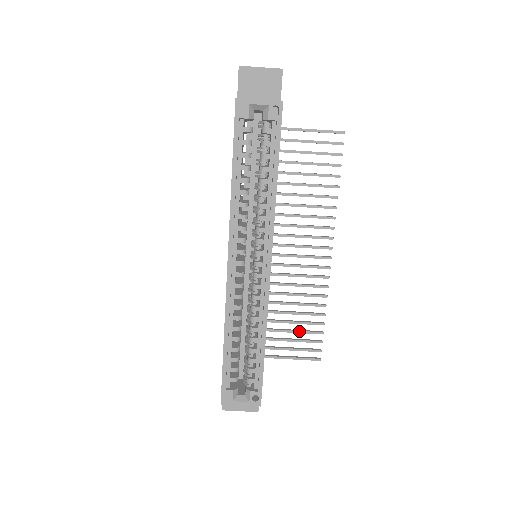
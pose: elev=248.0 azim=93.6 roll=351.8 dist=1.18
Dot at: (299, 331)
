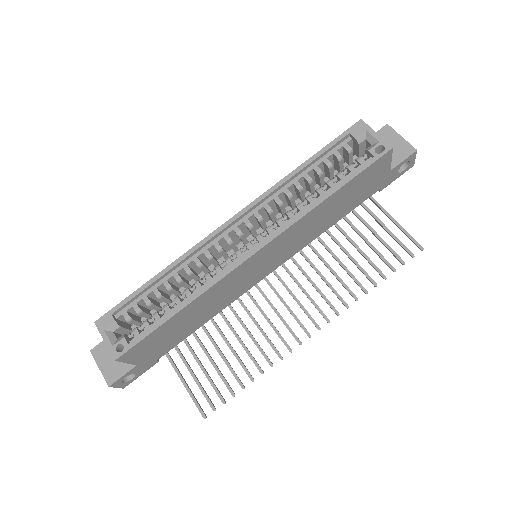
Dot at: (219, 370)
